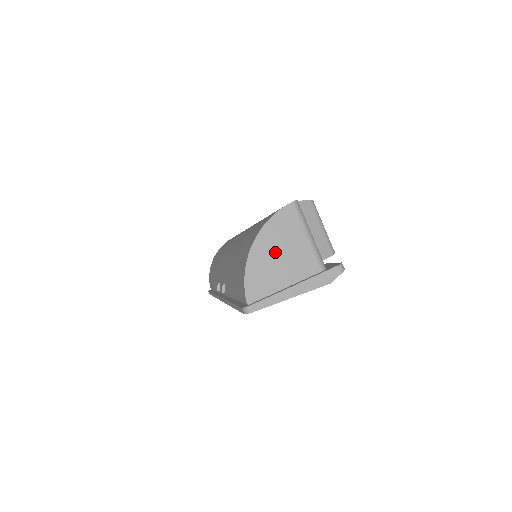
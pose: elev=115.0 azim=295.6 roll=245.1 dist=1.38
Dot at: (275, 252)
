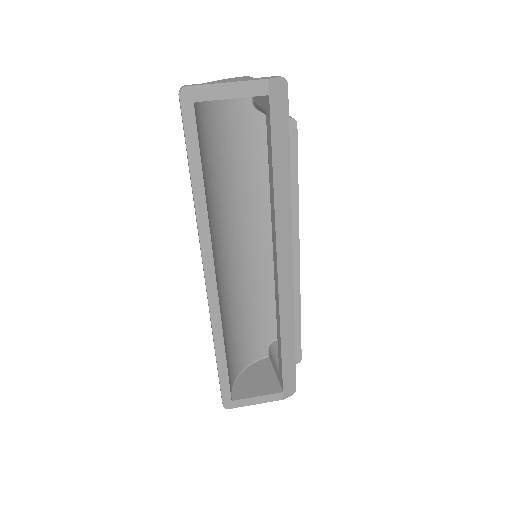
Dot at: occluded
